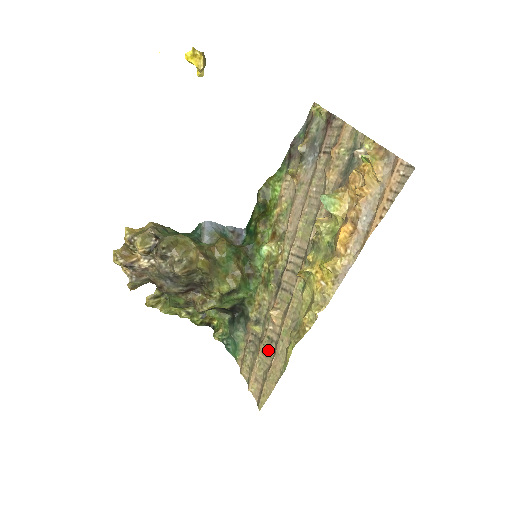
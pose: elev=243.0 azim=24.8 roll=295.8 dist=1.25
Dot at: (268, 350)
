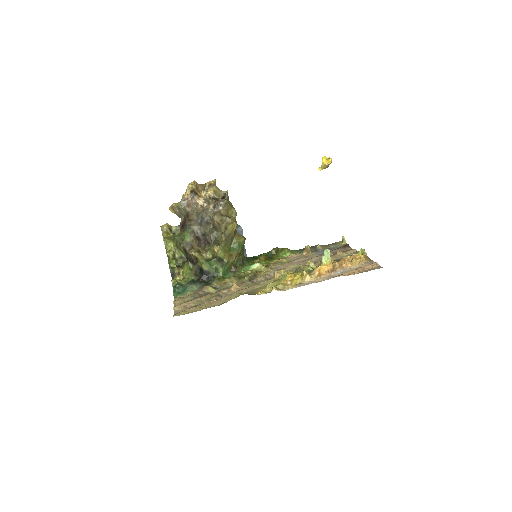
Dot at: (213, 297)
